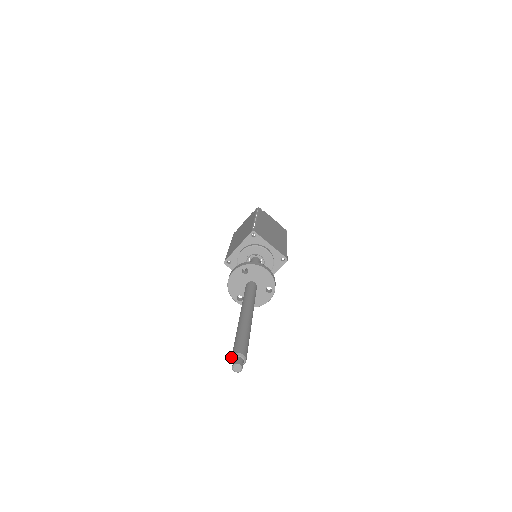
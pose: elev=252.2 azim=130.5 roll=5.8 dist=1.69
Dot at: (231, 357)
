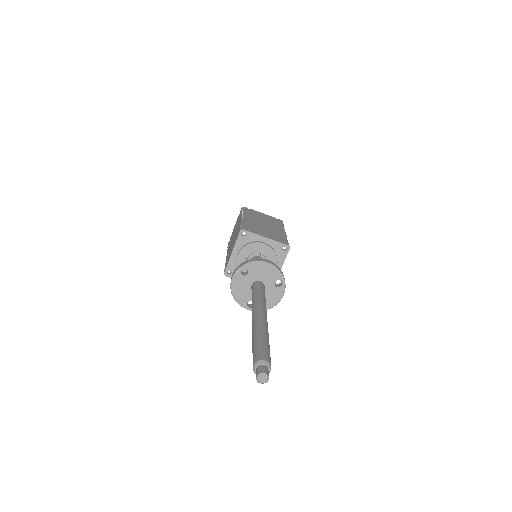
Dot at: occluded
